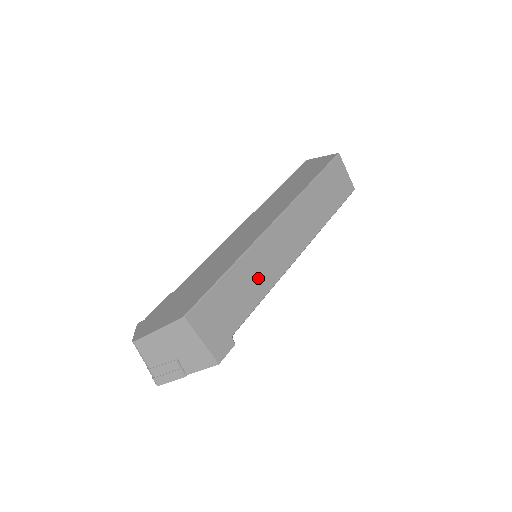
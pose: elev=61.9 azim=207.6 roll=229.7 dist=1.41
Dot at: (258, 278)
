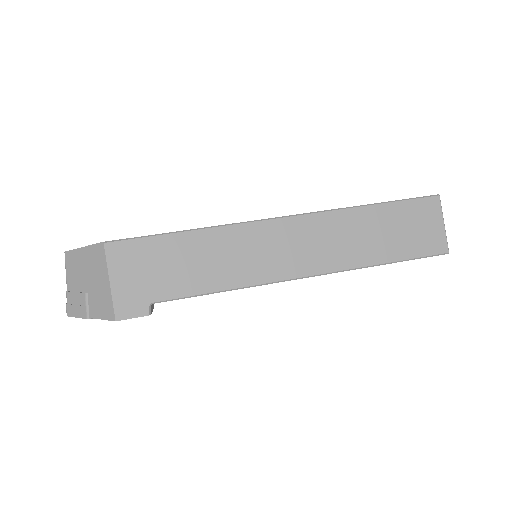
Dot at: (224, 264)
